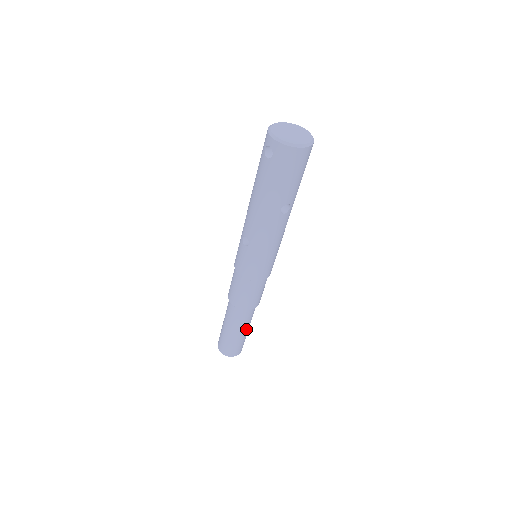
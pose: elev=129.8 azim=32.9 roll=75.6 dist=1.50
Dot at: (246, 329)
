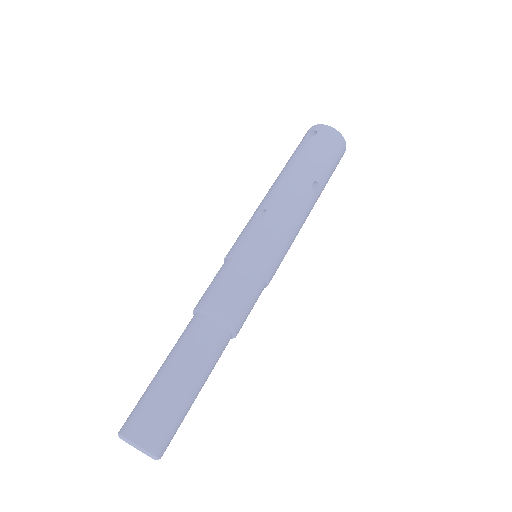
Dot at: (200, 382)
